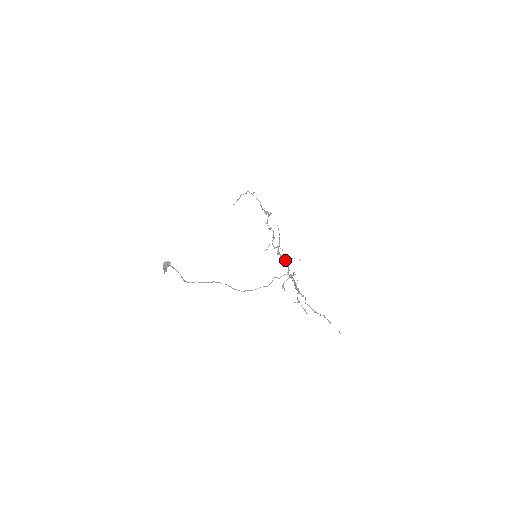
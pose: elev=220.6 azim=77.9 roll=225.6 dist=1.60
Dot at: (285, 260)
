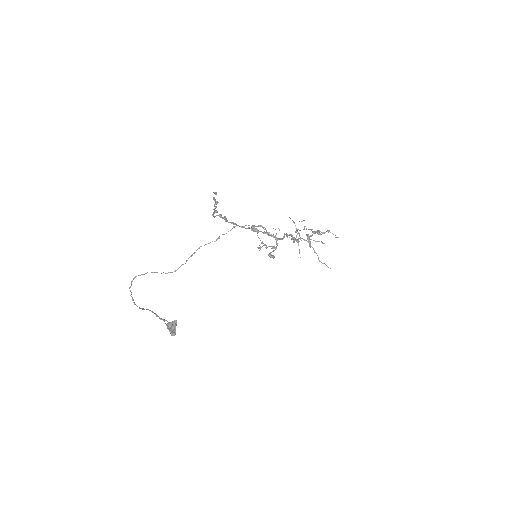
Dot at: (288, 235)
